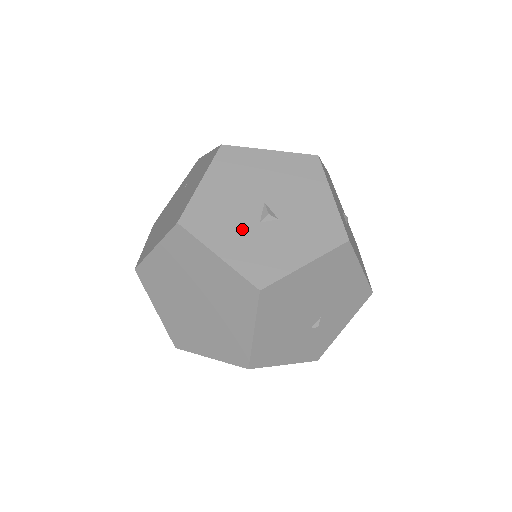
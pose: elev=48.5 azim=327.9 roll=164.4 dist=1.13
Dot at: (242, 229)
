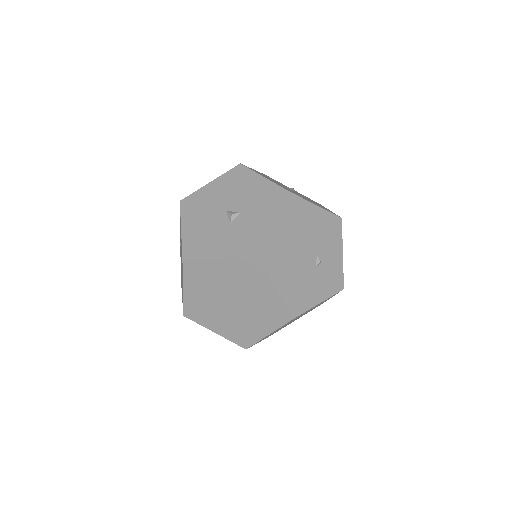
Dot at: (222, 234)
